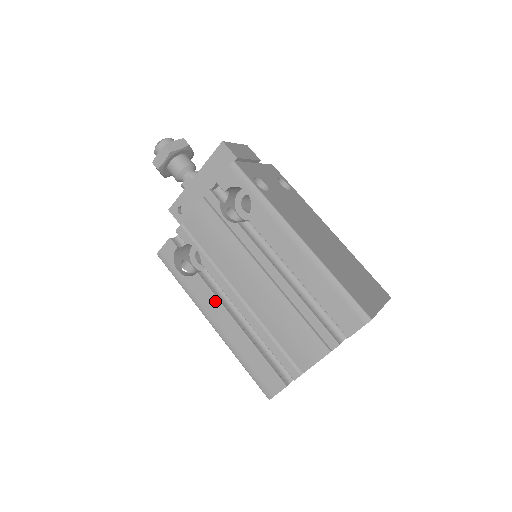
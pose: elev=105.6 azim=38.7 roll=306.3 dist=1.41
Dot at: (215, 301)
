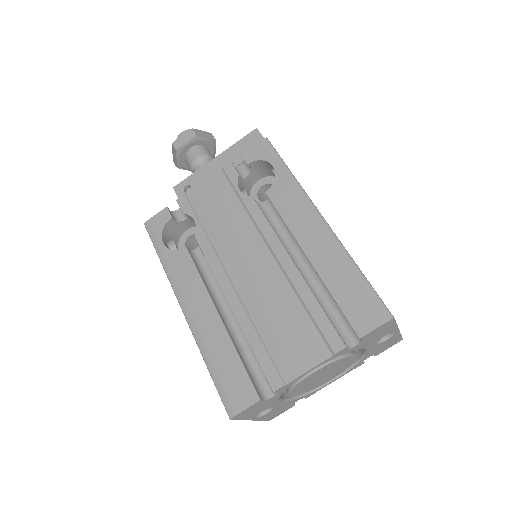
Dot at: (197, 281)
